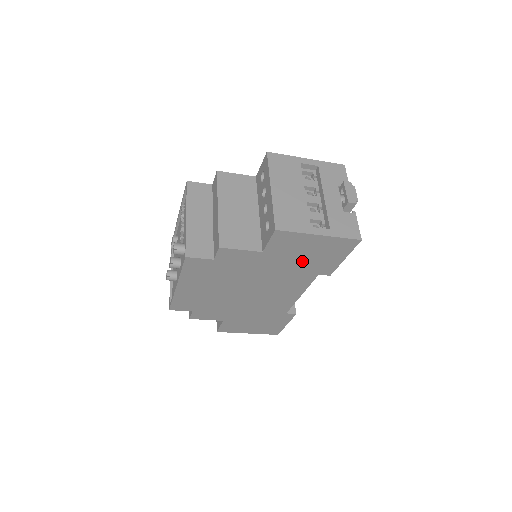
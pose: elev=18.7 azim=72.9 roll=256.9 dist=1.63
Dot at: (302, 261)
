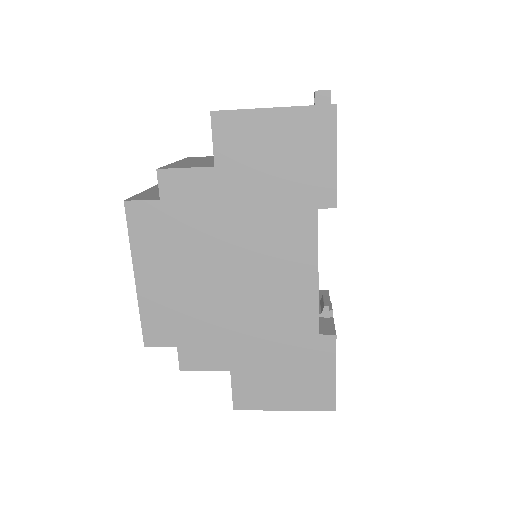
Dot at: (277, 178)
